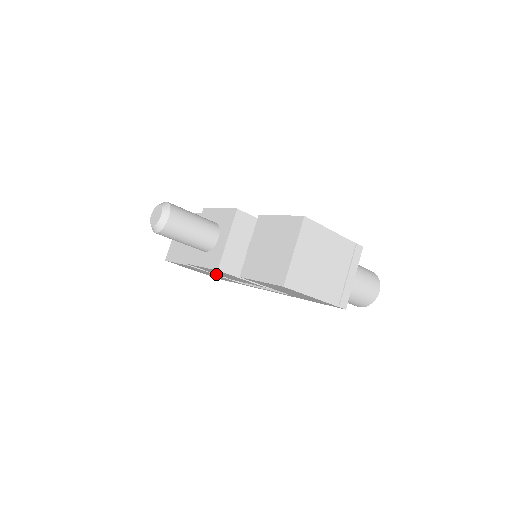
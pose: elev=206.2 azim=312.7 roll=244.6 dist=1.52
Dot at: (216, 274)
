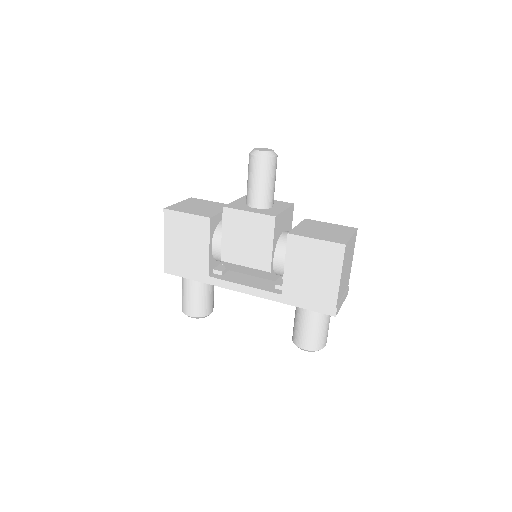
Dot at: (210, 247)
